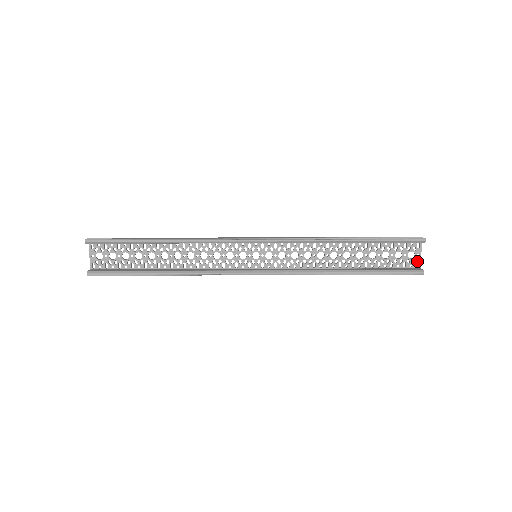
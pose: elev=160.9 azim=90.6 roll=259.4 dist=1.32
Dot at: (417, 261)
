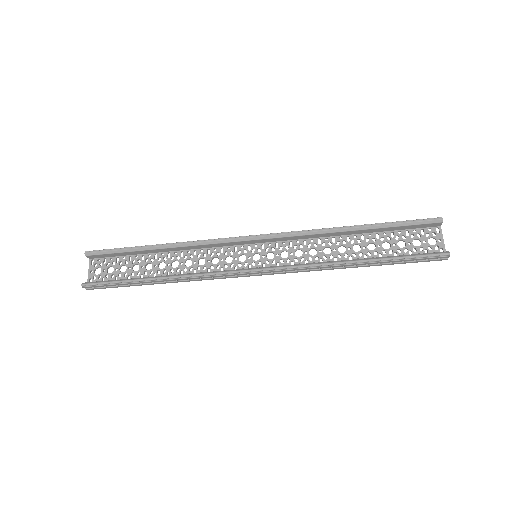
Dot at: (440, 247)
